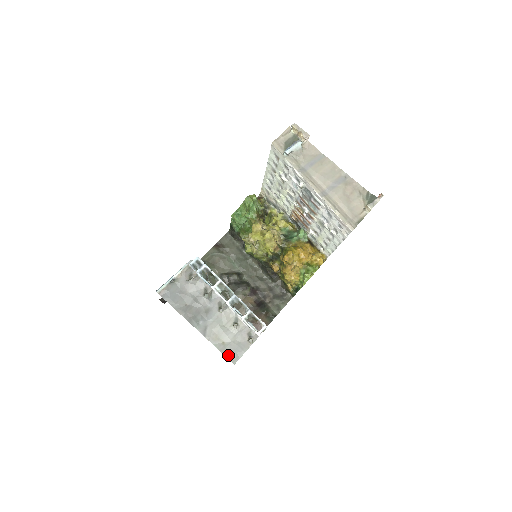
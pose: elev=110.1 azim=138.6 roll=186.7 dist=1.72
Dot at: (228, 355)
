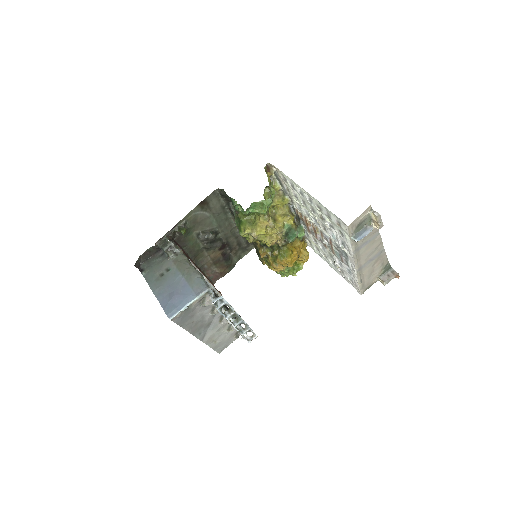
Dot at: (217, 349)
